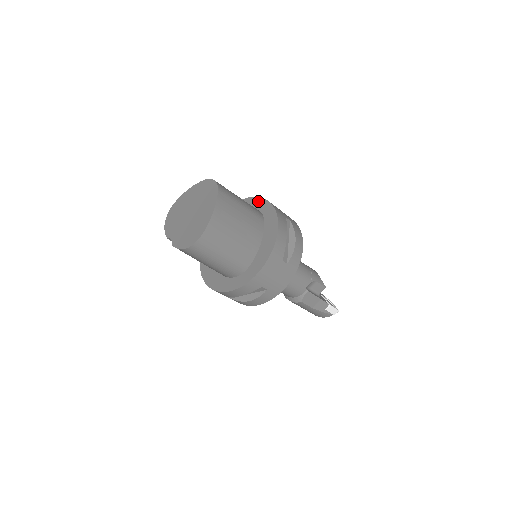
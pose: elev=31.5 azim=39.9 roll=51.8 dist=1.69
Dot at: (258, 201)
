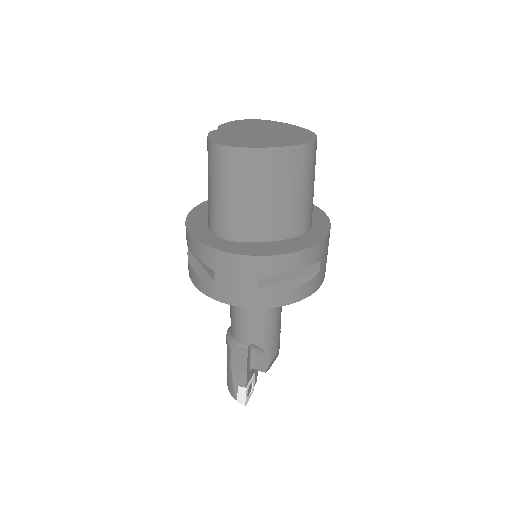
Dot at: (324, 221)
